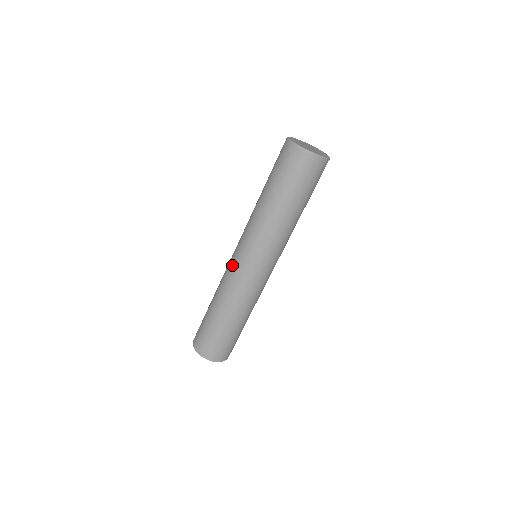
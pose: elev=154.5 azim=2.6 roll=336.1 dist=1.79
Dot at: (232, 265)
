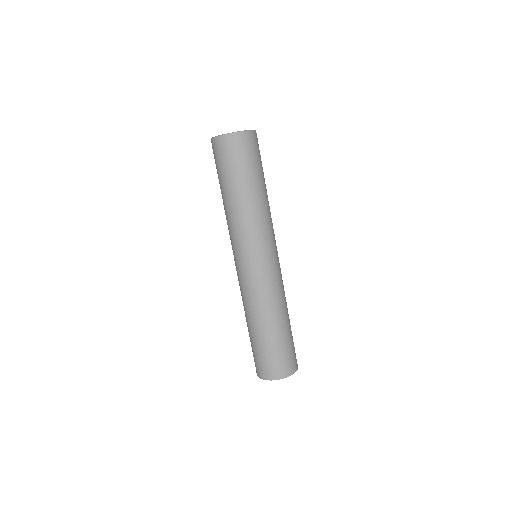
Dot at: (241, 276)
